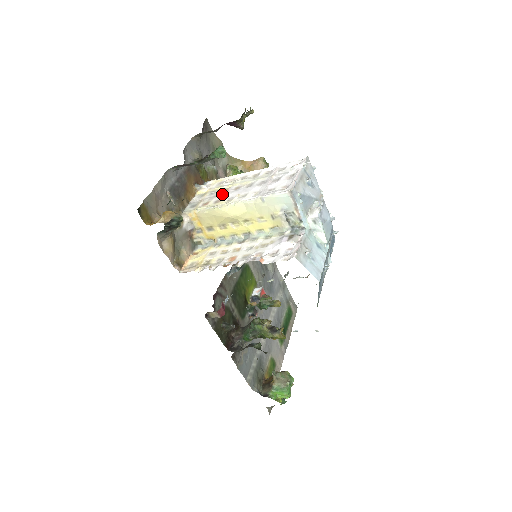
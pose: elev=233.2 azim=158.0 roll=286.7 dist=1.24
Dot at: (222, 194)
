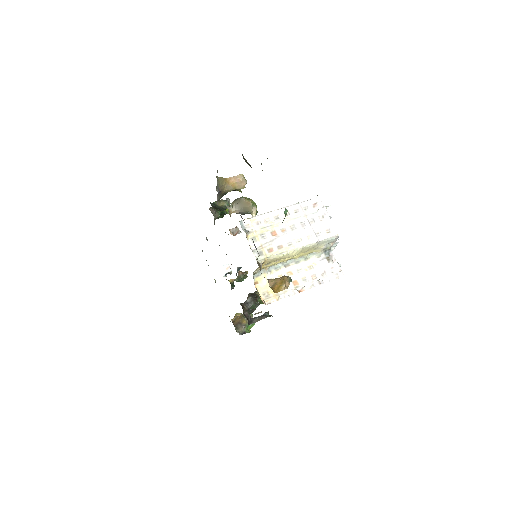
Dot at: (277, 238)
